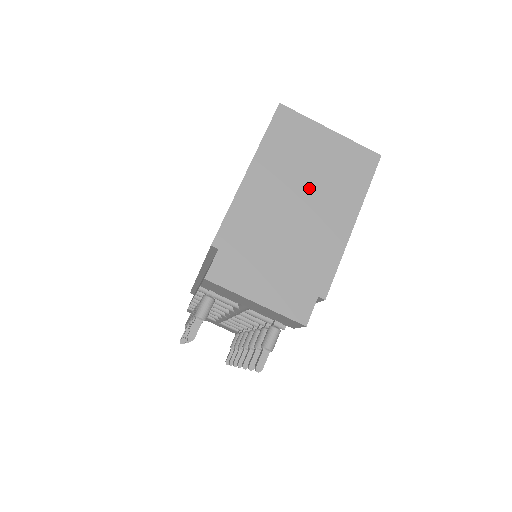
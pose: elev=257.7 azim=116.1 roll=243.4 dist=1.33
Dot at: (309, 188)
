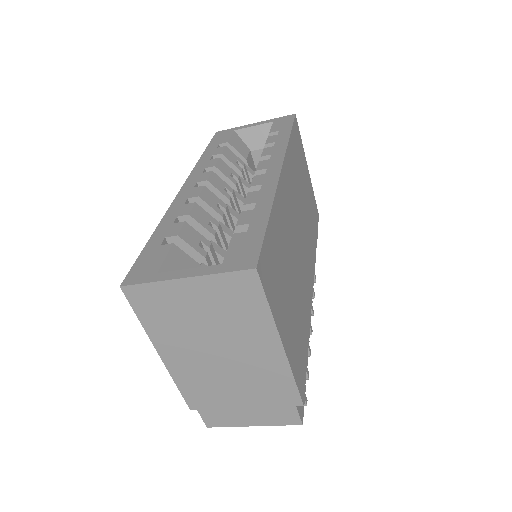
Dot at: (217, 340)
